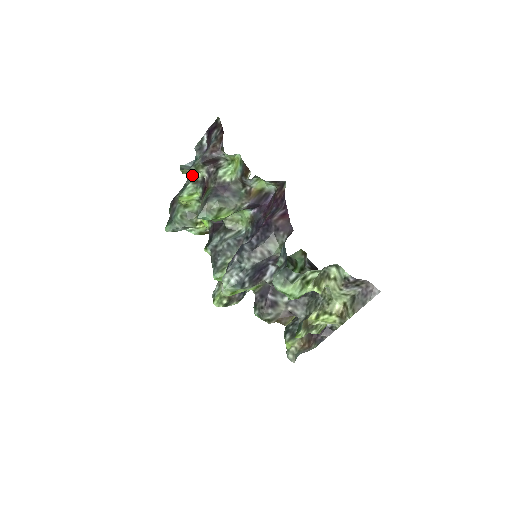
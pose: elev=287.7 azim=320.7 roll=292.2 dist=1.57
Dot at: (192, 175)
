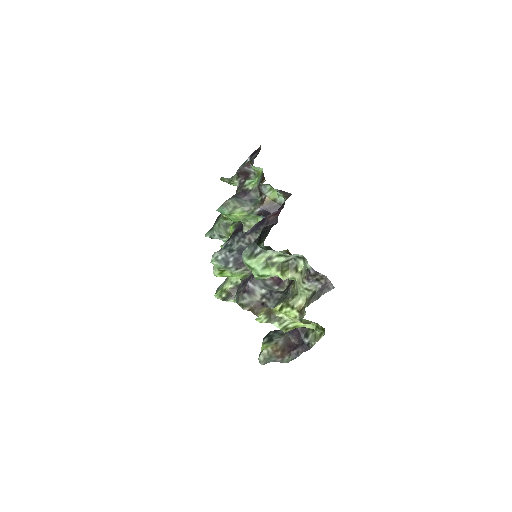
Dot at: occluded
